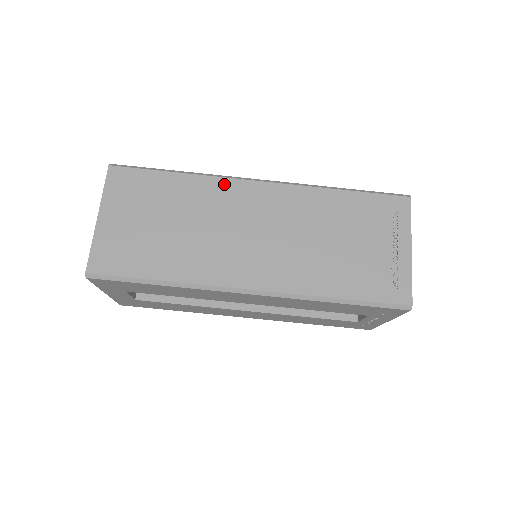
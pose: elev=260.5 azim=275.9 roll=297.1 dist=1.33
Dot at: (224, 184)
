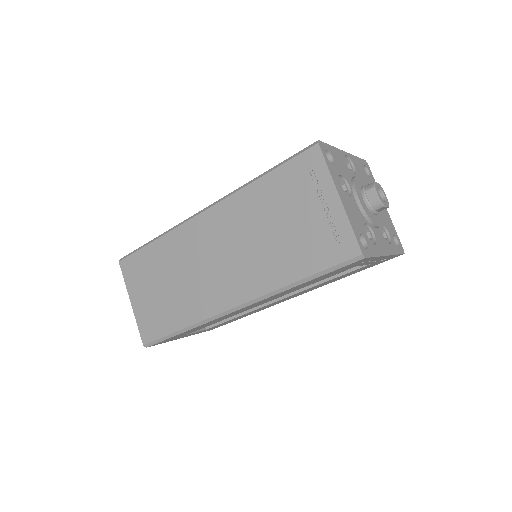
Dot at: (182, 231)
